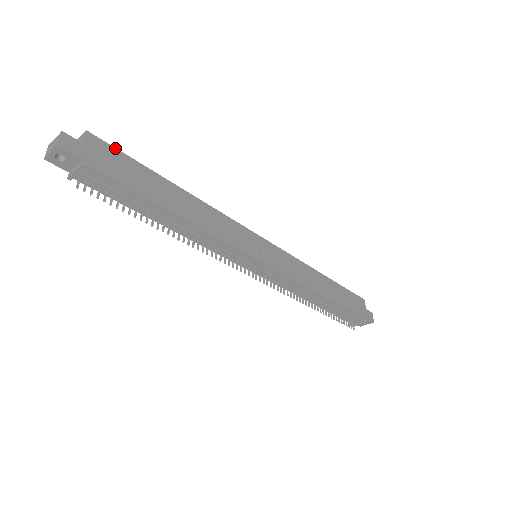
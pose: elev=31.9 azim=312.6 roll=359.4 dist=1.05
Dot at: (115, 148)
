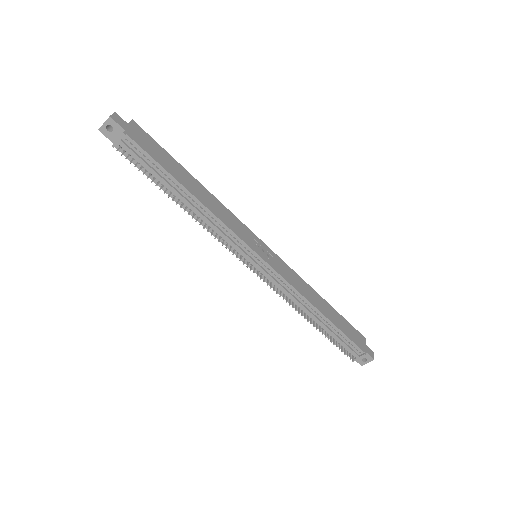
Dot at: (151, 137)
